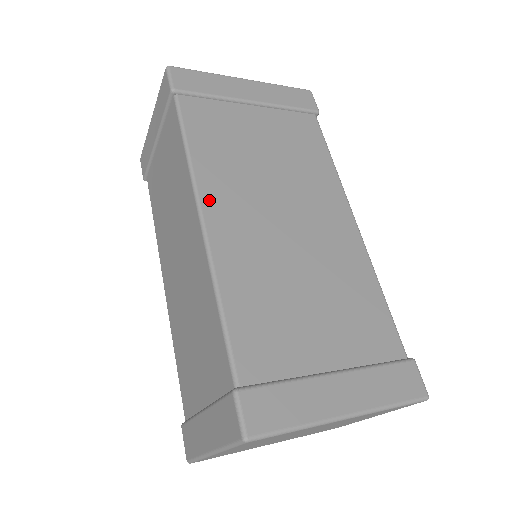
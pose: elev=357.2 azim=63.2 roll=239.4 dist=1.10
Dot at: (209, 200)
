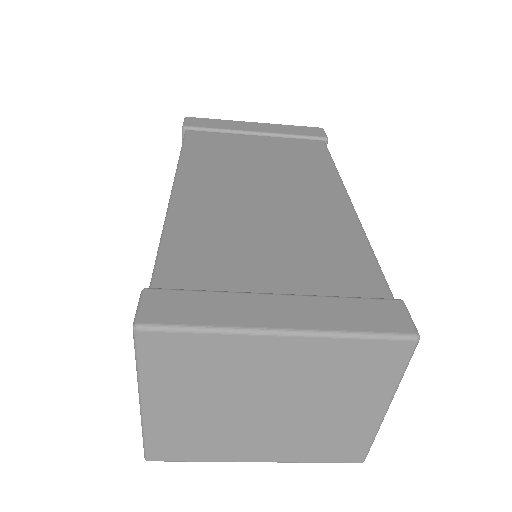
Dot at: (186, 179)
